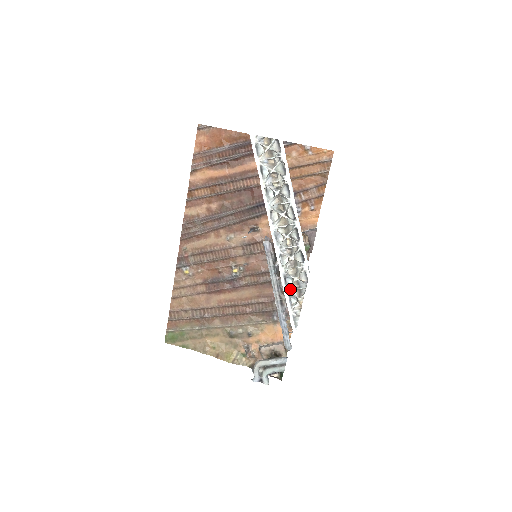
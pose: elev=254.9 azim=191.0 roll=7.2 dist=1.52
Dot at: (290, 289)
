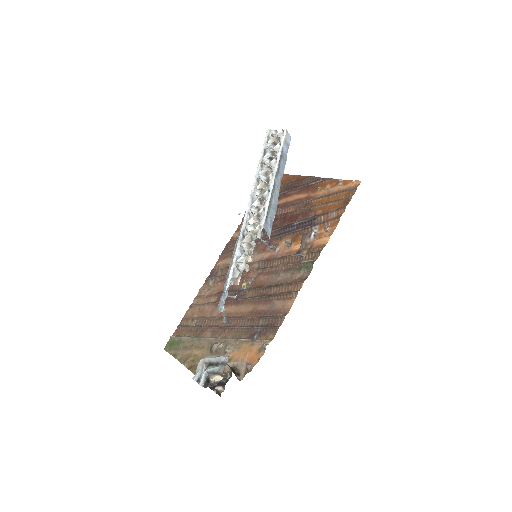
Dot at: (242, 242)
